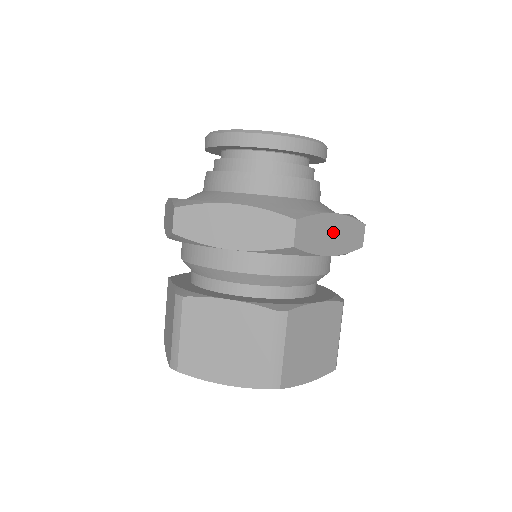
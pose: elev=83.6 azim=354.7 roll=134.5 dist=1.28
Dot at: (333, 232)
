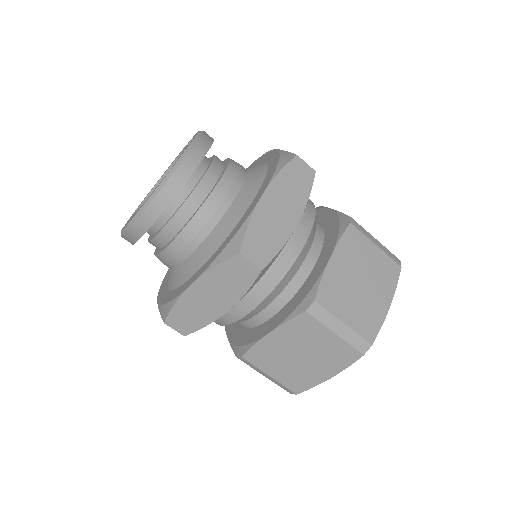
Dot at: (207, 296)
